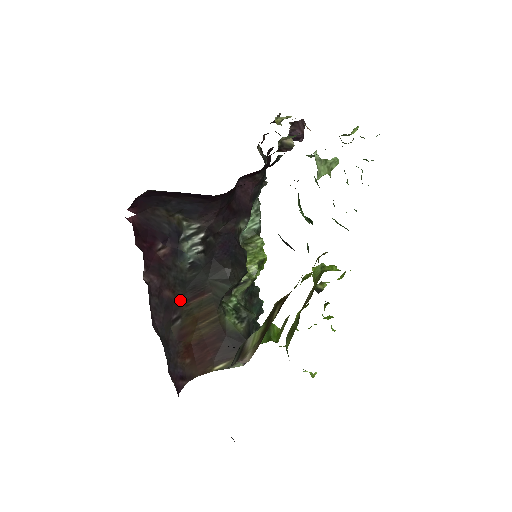
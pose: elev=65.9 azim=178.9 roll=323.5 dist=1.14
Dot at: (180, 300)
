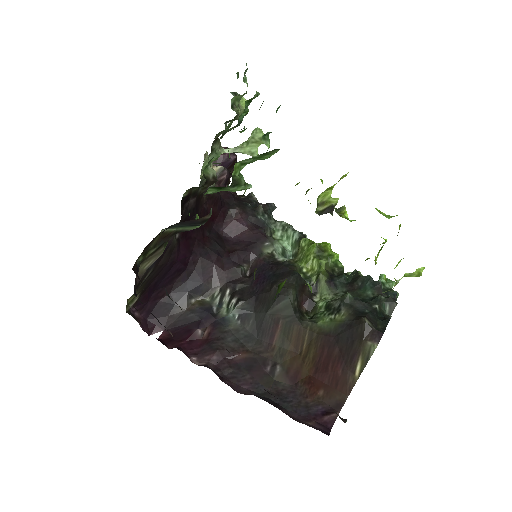
Dot at: (261, 352)
